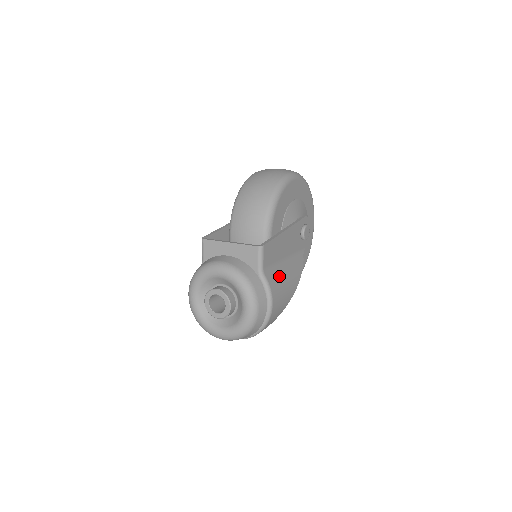
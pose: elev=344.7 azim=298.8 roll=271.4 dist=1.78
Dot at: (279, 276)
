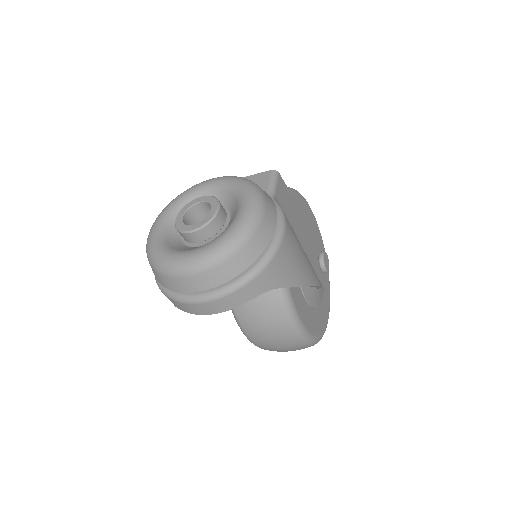
Dot at: occluded
